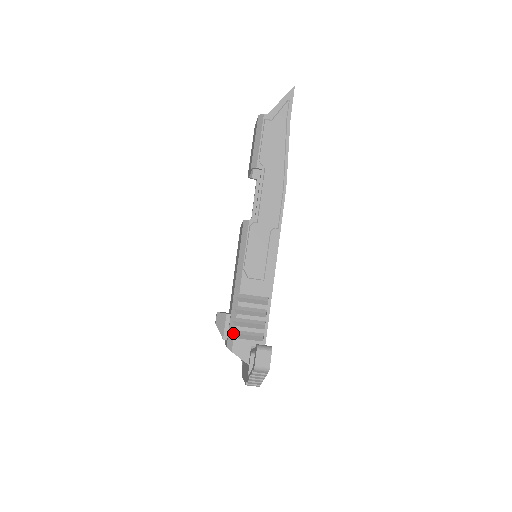
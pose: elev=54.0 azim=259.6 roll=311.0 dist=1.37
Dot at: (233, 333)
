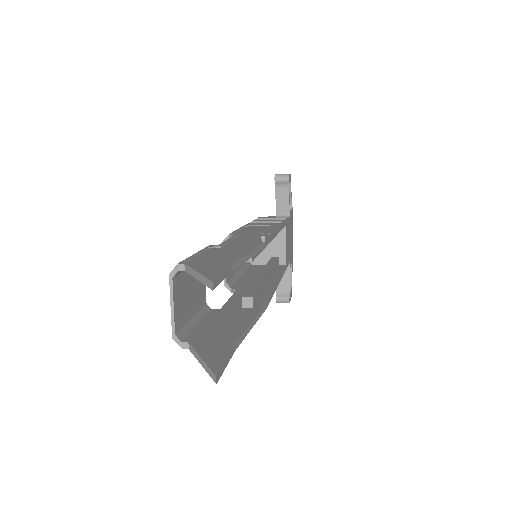
Dot at: occluded
